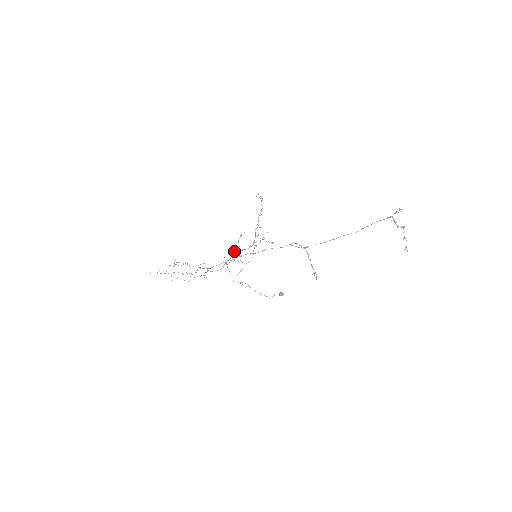
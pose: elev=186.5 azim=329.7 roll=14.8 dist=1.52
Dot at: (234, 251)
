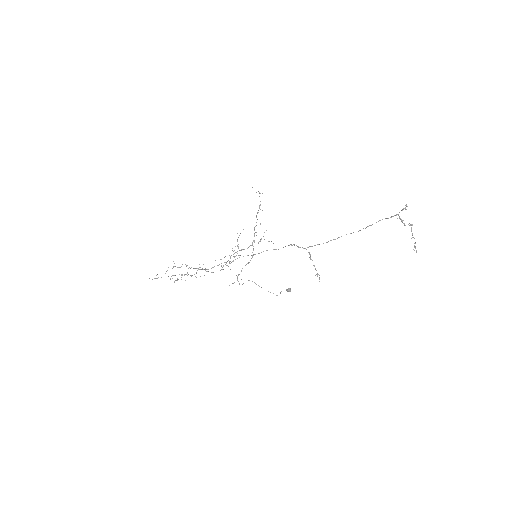
Dot at: (234, 250)
